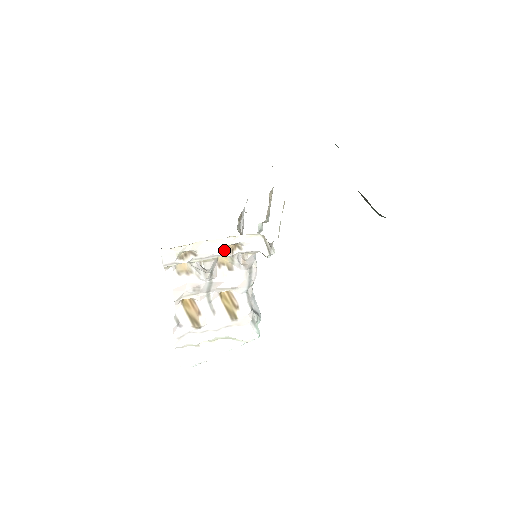
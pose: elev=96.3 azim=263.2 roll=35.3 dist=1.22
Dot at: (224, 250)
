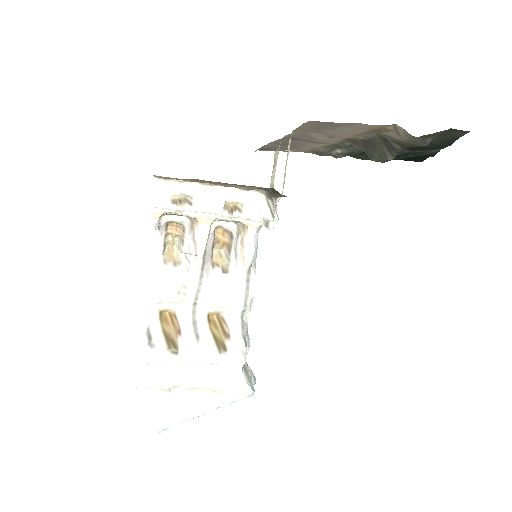
Dot at: (223, 207)
